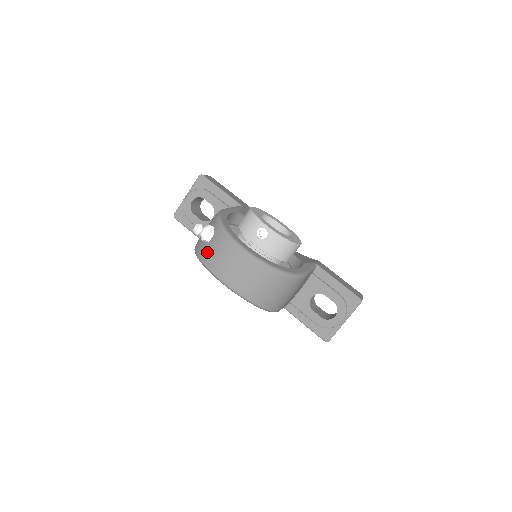
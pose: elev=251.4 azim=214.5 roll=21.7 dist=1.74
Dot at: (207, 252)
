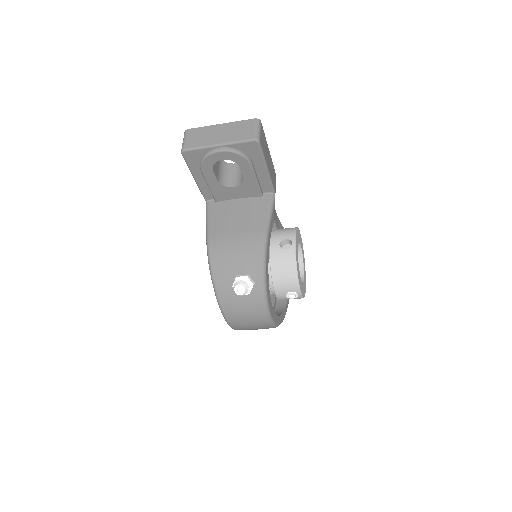
Dot at: (232, 301)
